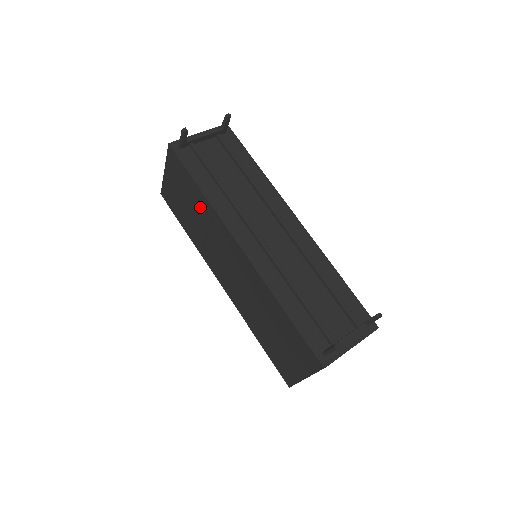
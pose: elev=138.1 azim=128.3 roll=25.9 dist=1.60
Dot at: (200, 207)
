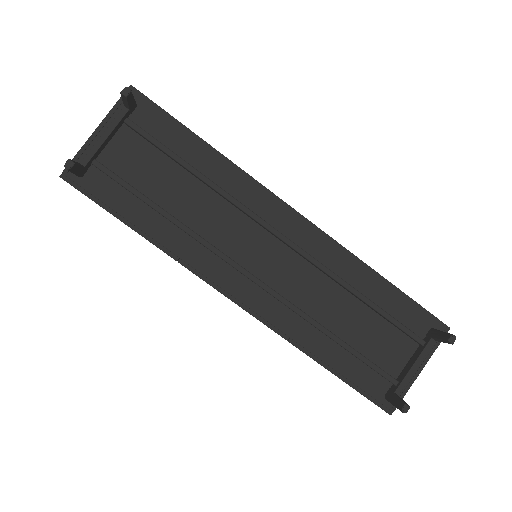
Dot at: occluded
